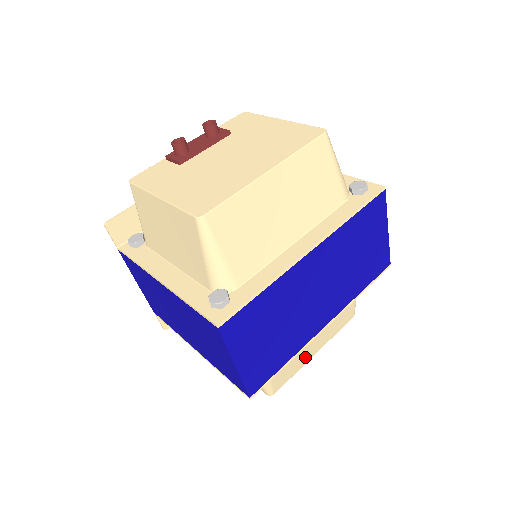
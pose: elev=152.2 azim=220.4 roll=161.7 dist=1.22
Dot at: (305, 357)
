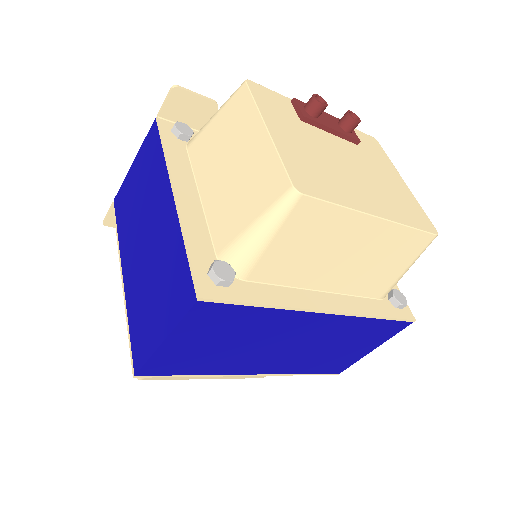
Dot at: occluded
